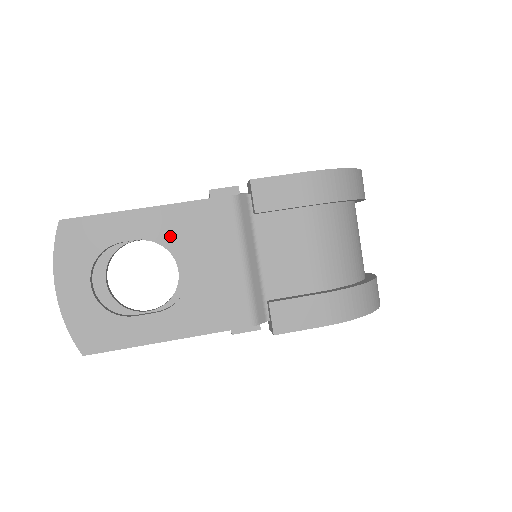
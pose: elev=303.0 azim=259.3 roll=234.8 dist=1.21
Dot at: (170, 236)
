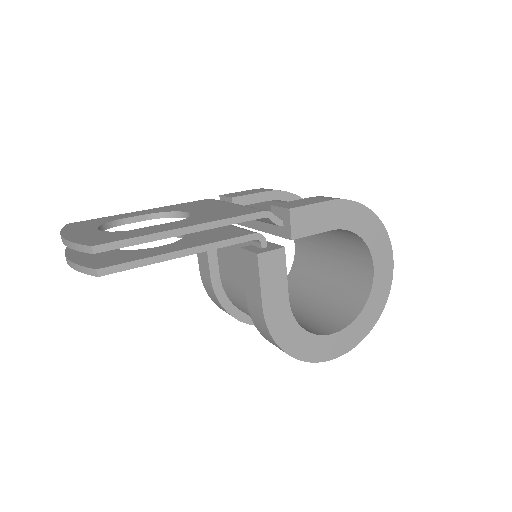
Dot at: (167, 211)
